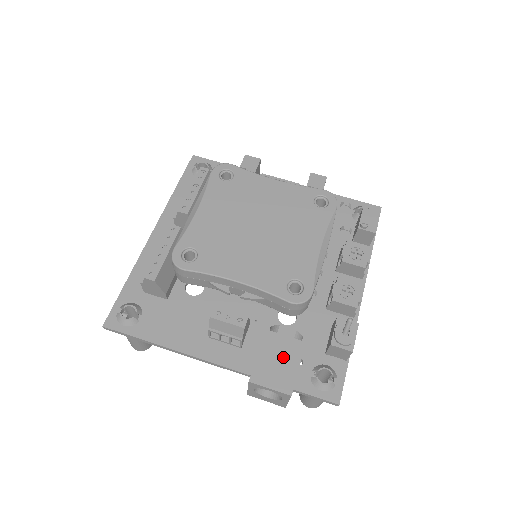
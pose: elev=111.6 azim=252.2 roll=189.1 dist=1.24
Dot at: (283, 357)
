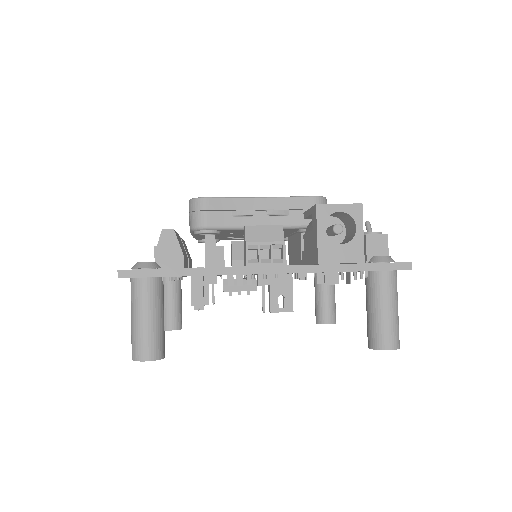
Dot at: occluded
